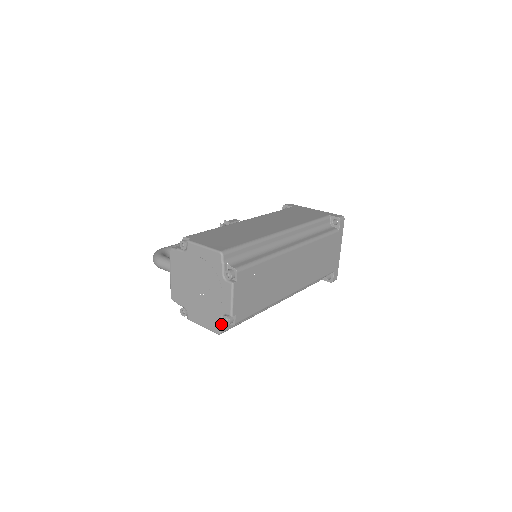
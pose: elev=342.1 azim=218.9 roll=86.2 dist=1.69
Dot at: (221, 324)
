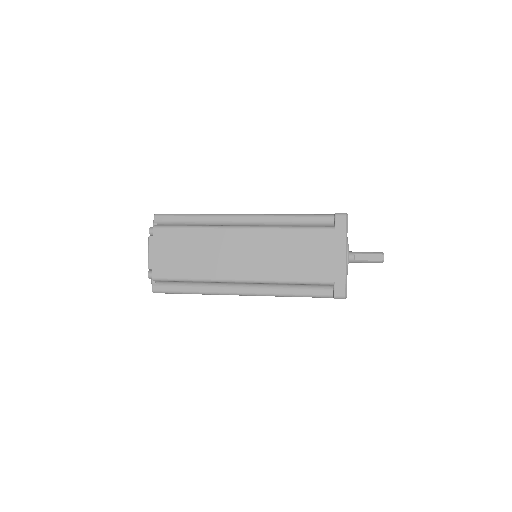
Dot at: (152, 281)
